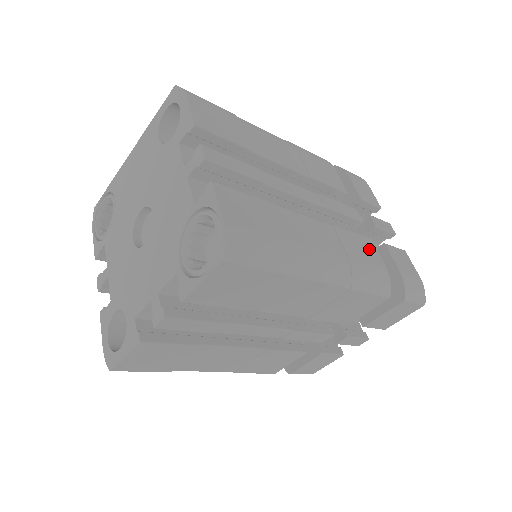
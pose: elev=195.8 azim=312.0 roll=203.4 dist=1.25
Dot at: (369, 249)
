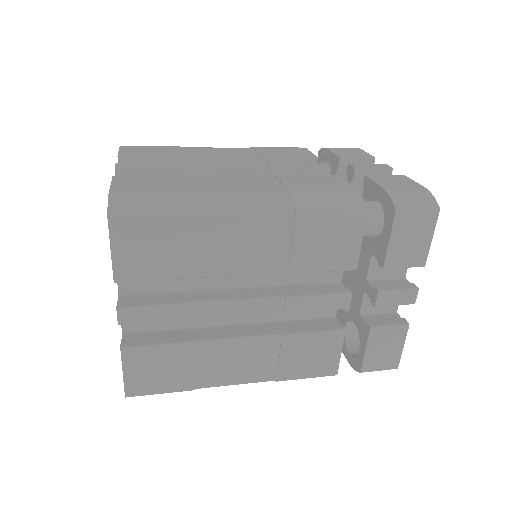
Dot at: (330, 181)
